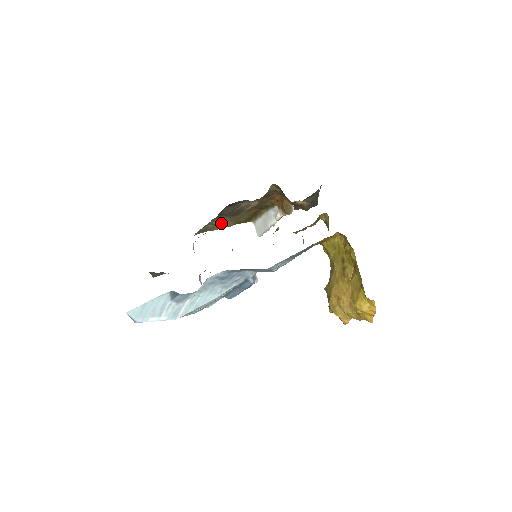
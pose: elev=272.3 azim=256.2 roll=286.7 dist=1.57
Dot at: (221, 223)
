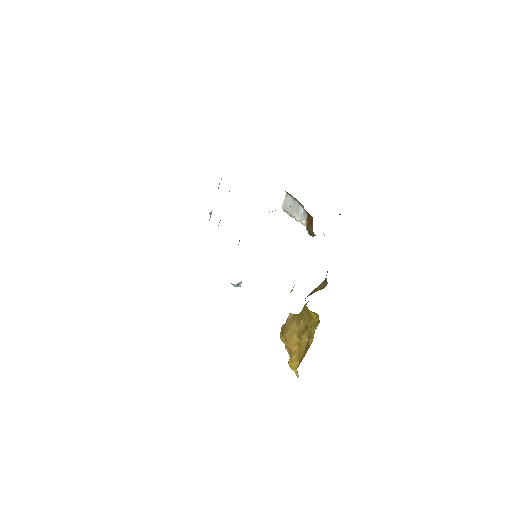
Dot at: occluded
